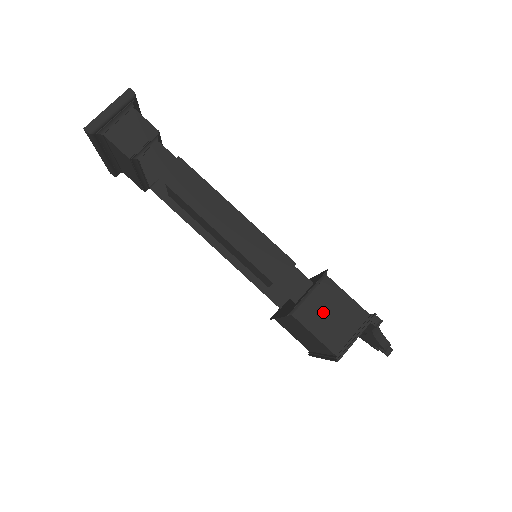
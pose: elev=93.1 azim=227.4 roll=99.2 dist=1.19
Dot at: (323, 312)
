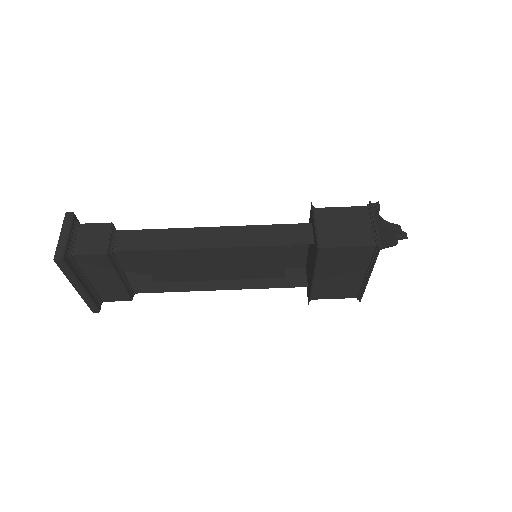
Dot at: (337, 229)
